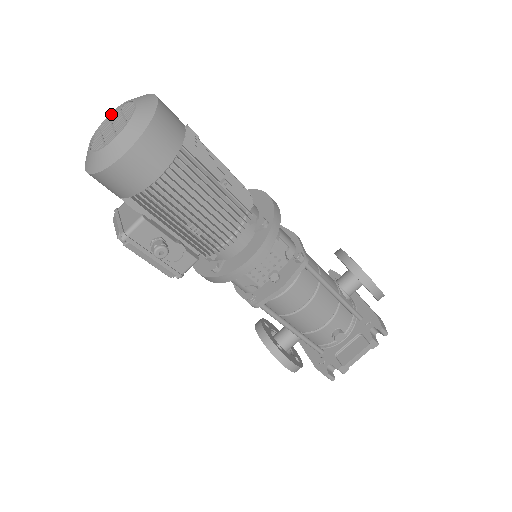
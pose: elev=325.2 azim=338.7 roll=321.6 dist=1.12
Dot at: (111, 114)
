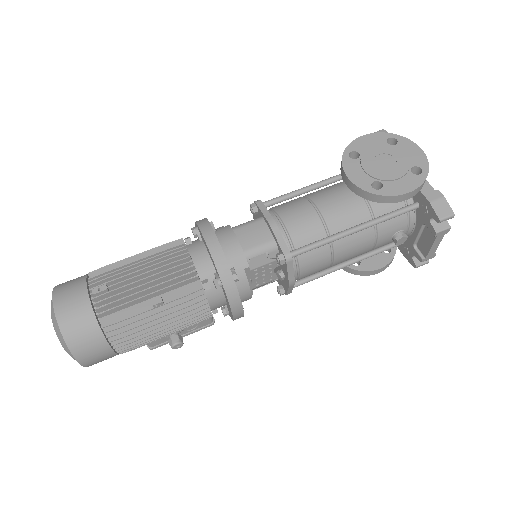
Dot at: occluded
